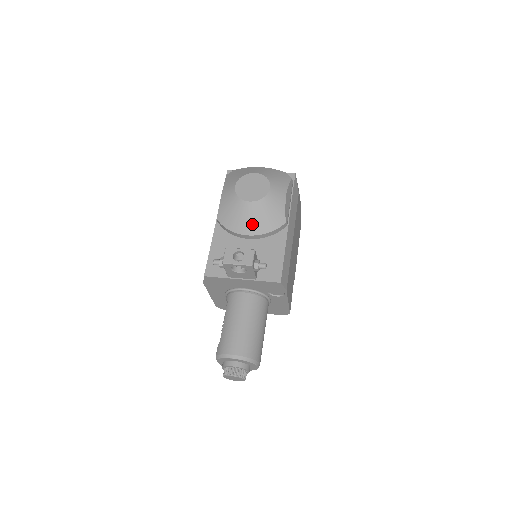
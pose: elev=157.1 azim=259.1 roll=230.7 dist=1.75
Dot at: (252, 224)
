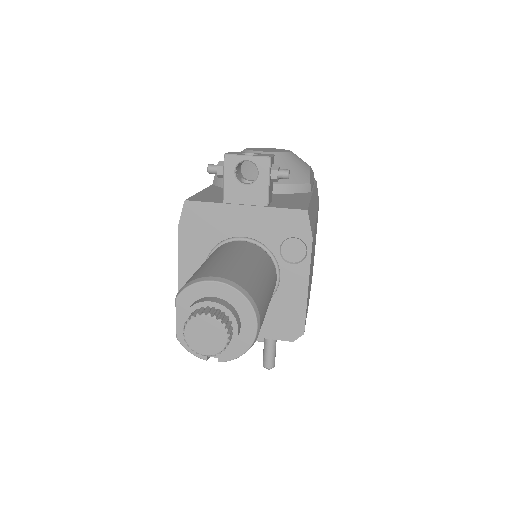
Dot at: occluded
